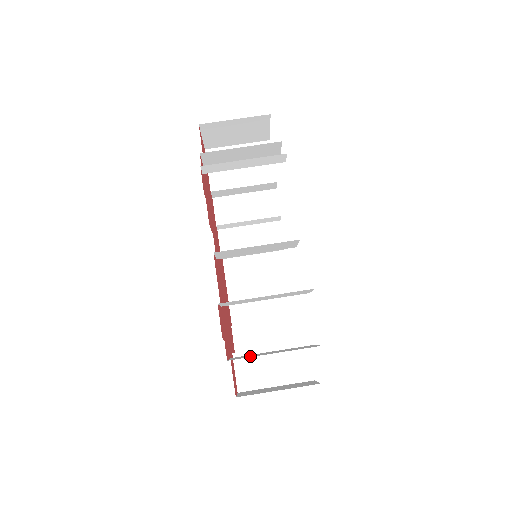
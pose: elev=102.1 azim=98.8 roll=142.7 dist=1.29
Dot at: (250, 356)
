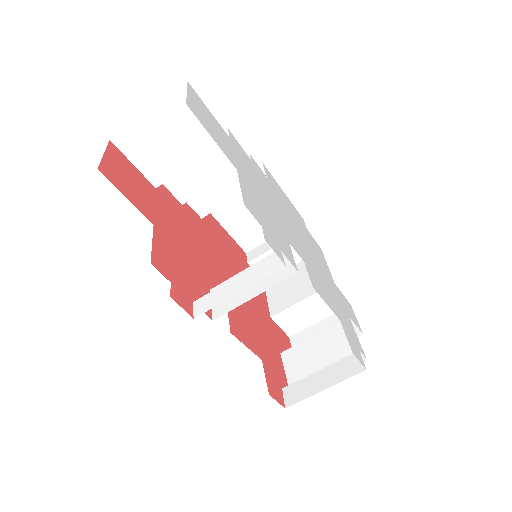
Dot at: occluded
